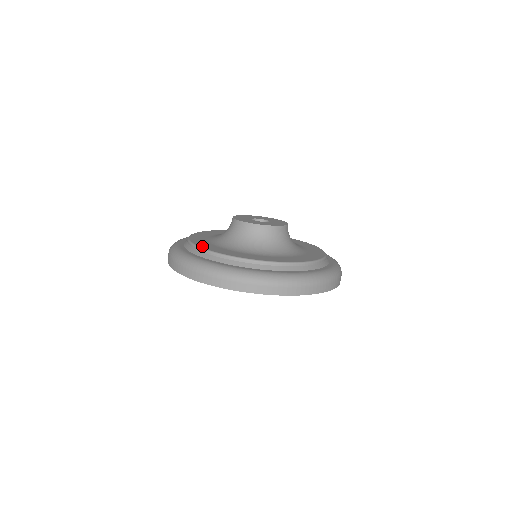
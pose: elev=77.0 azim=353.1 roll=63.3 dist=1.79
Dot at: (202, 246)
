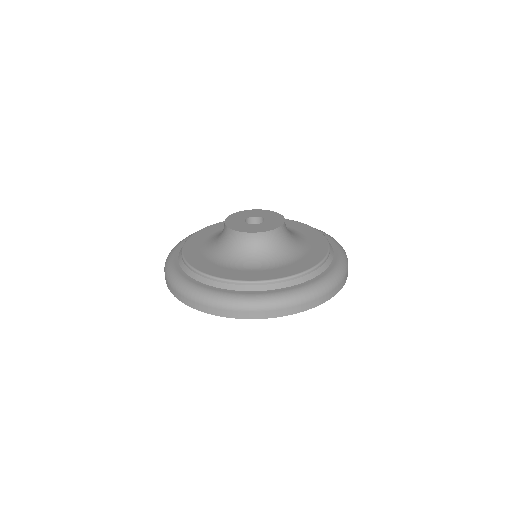
Dot at: (186, 246)
